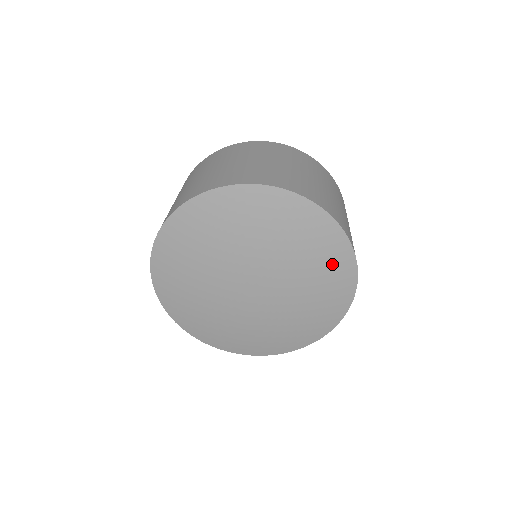
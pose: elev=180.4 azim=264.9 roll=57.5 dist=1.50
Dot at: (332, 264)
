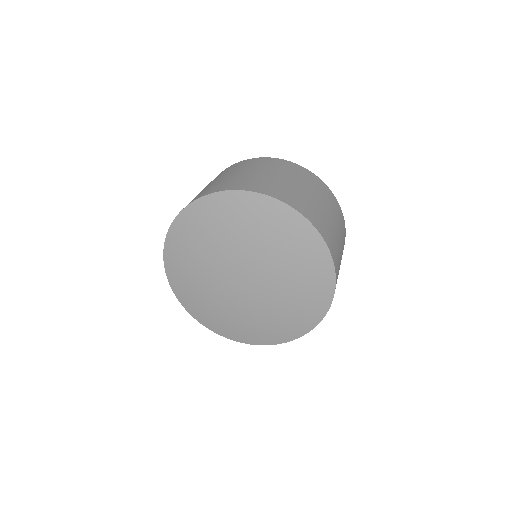
Dot at: (297, 240)
